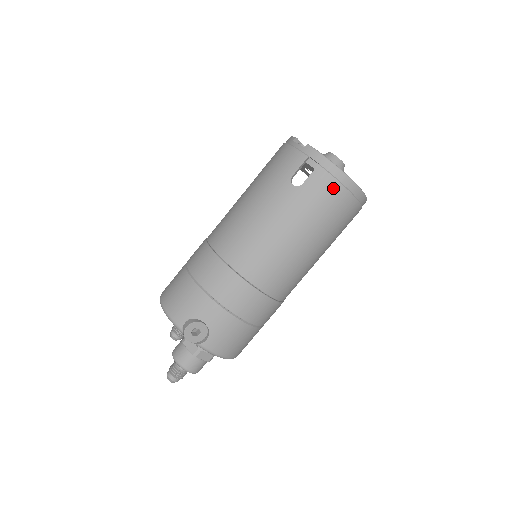
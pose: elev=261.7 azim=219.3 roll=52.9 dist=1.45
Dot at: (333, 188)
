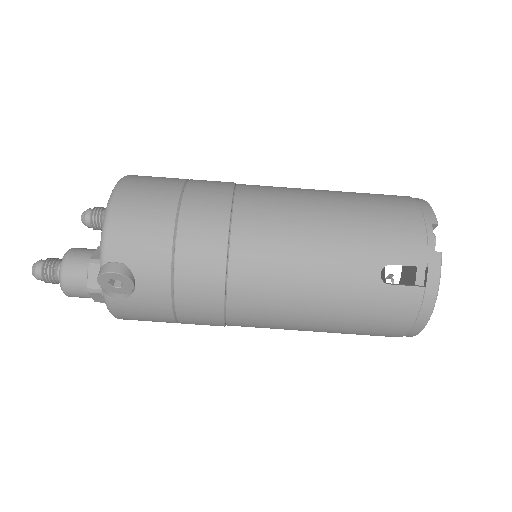
Dot at: (404, 318)
